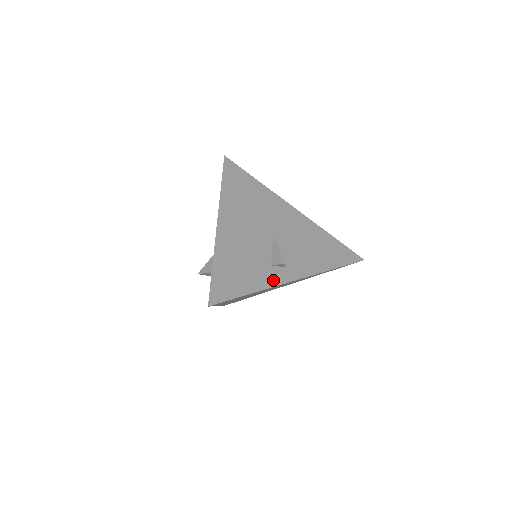
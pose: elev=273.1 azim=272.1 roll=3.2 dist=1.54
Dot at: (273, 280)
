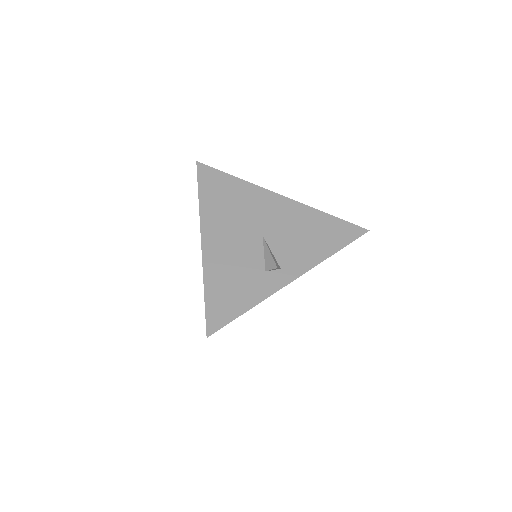
Dot at: (270, 287)
